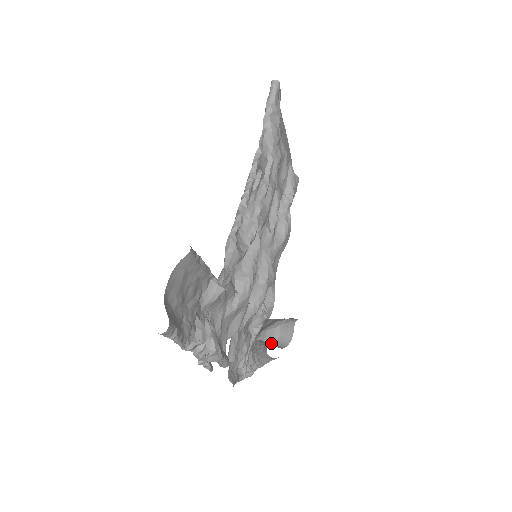
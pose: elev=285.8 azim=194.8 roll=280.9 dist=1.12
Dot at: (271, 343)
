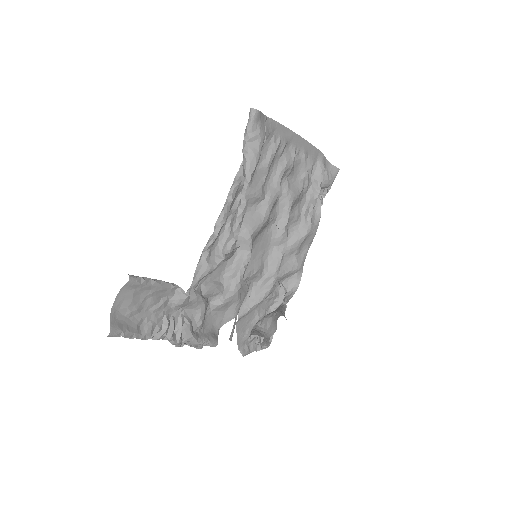
Dot at: (263, 330)
